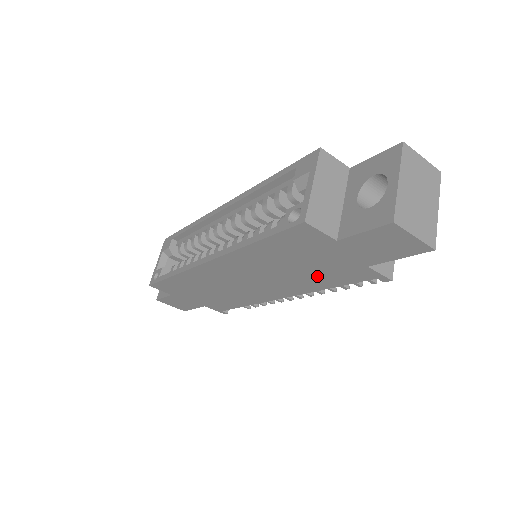
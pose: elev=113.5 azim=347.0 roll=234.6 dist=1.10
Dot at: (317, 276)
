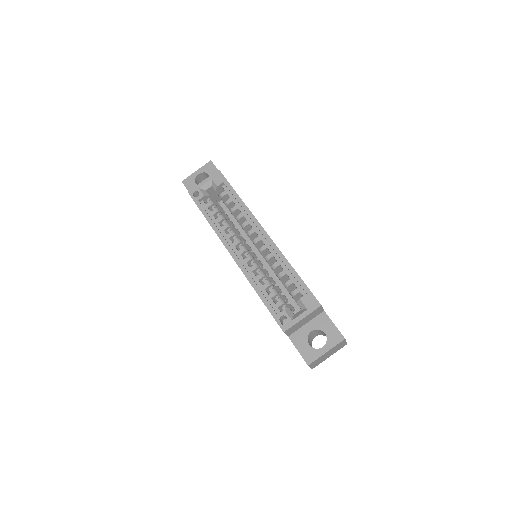
Dot at: occluded
